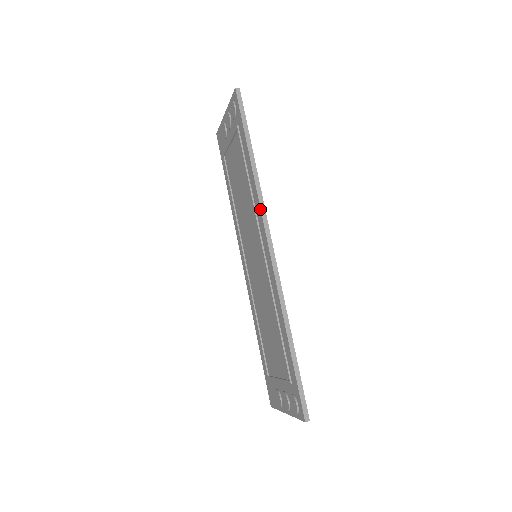
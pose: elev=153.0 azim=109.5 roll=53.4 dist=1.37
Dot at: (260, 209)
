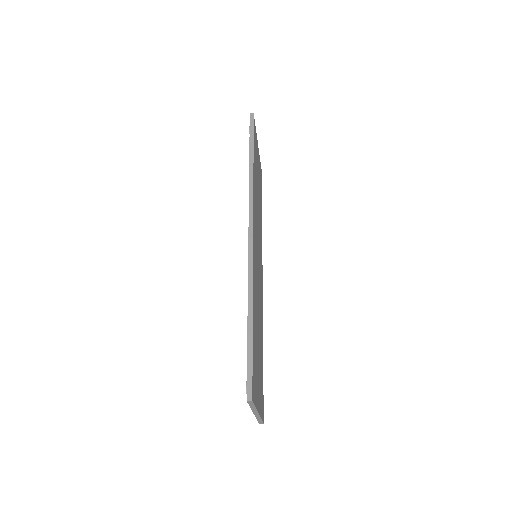
Dot at: occluded
